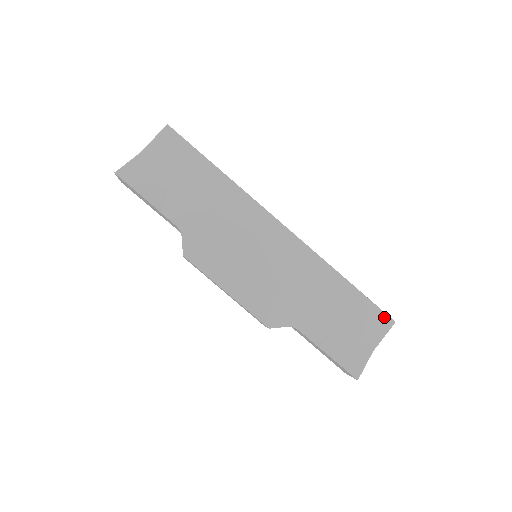
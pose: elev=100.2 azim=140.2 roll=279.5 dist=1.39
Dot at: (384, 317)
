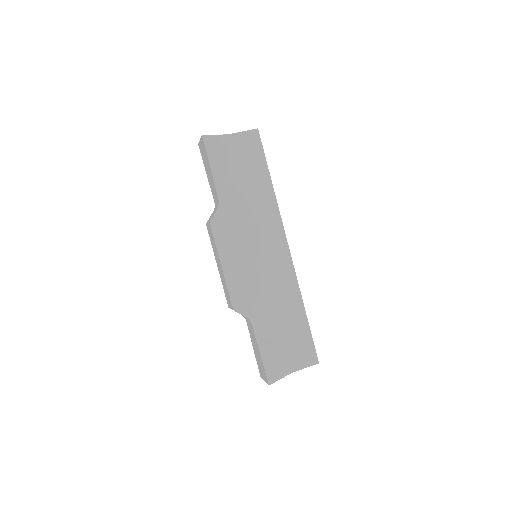
Dot at: (314, 355)
